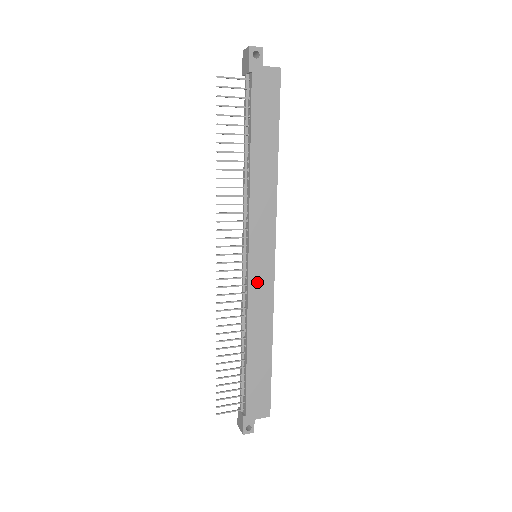
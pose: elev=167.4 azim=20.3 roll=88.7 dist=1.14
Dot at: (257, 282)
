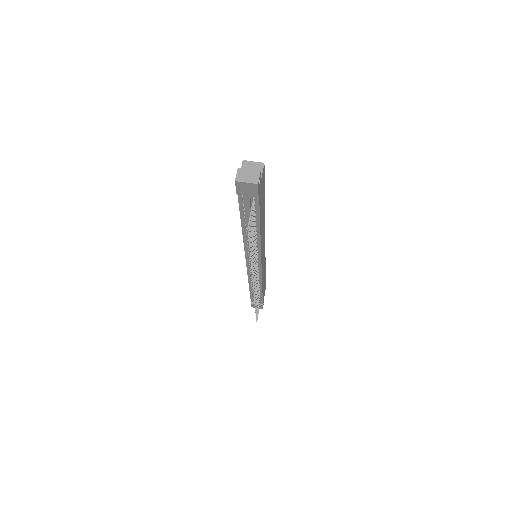
Dot at: occluded
